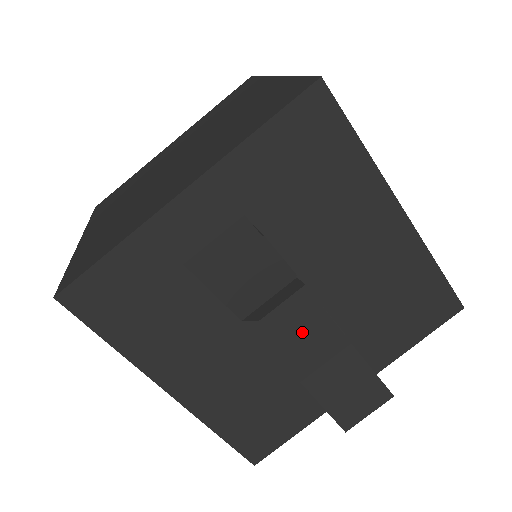
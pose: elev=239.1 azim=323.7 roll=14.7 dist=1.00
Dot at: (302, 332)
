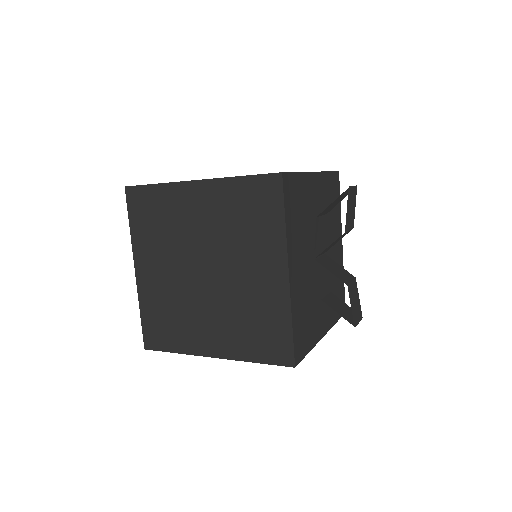
Dot at: (335, 268)
